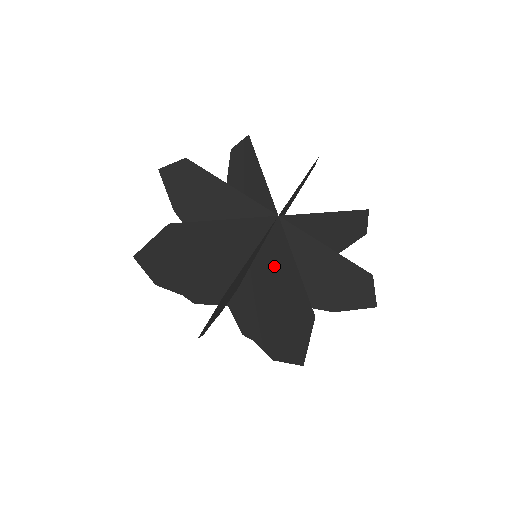
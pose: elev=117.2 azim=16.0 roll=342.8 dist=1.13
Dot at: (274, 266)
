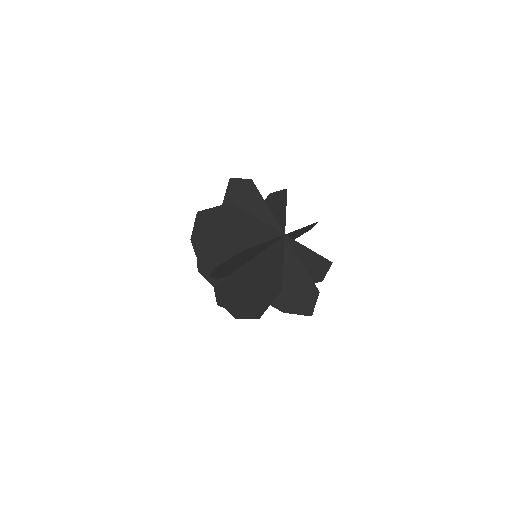
Dot at: (267, 262)
